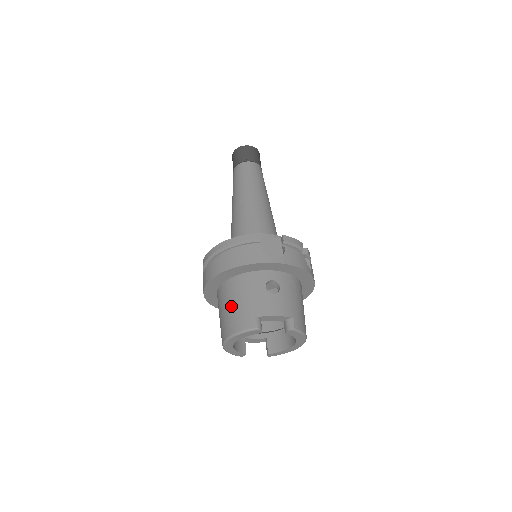
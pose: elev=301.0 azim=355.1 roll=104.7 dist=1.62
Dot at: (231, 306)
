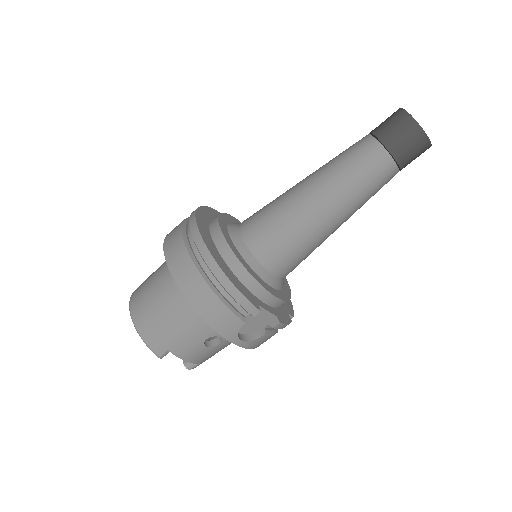
Dot at: (163, 313)
